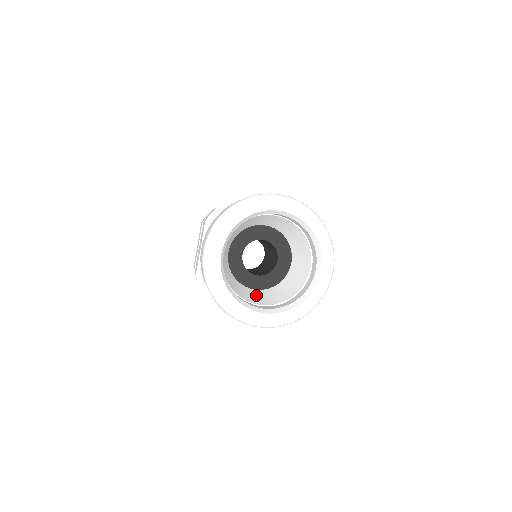
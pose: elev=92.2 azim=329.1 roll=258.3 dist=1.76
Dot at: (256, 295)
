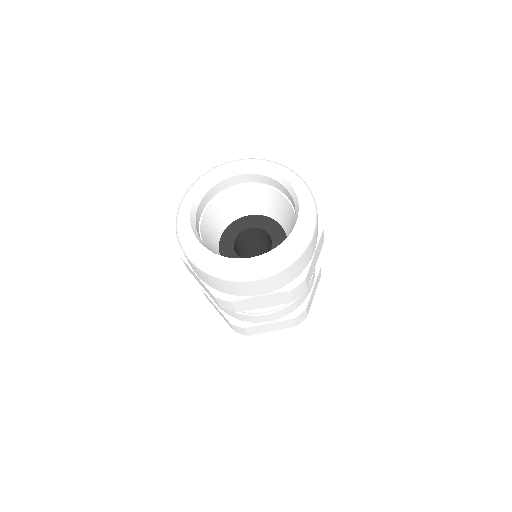
Dot at: occluded
